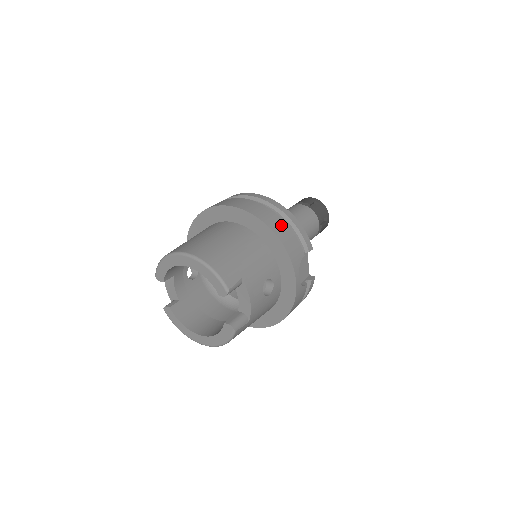
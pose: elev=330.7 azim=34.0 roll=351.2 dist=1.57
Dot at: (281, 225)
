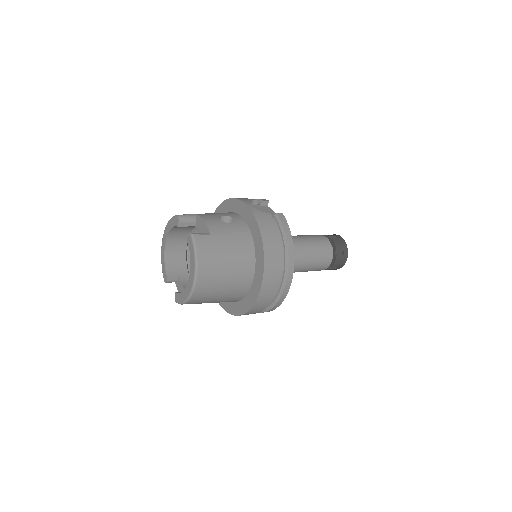
Dot at: occluded
